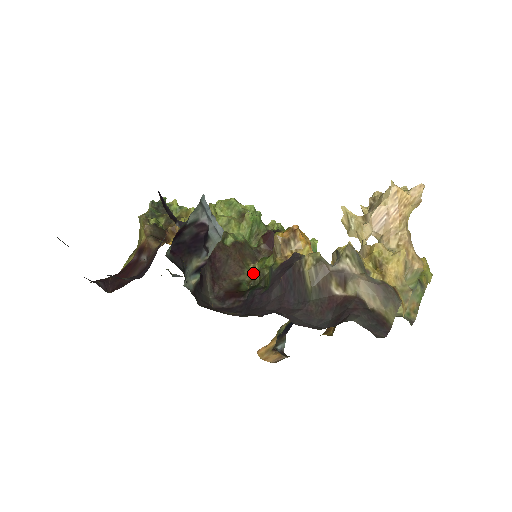
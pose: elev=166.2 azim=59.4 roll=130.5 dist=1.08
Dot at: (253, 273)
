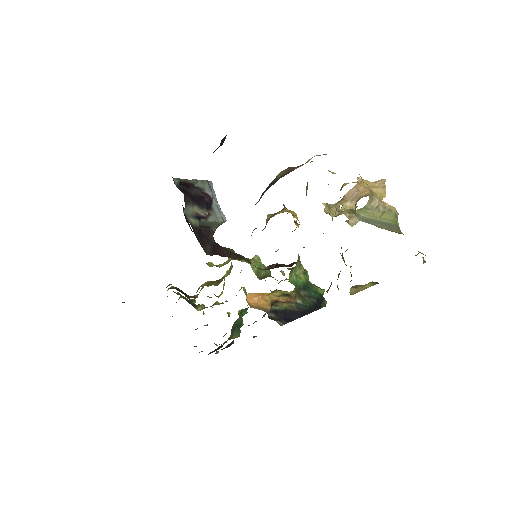
Dot at: occluded
